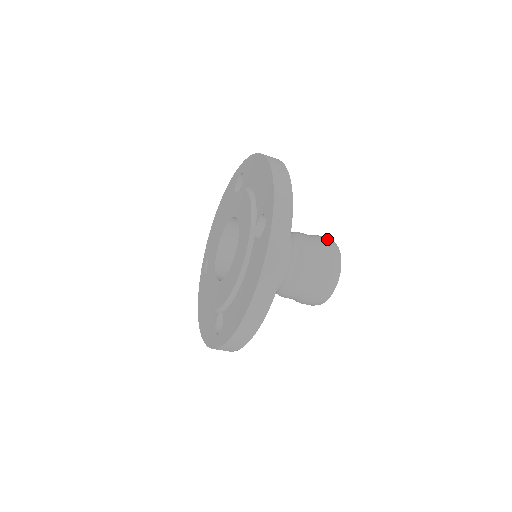
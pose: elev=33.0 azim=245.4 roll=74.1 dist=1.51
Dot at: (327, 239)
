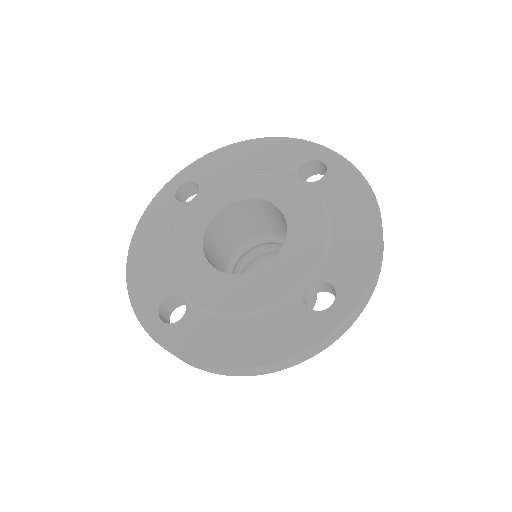
Dot at: occluded
